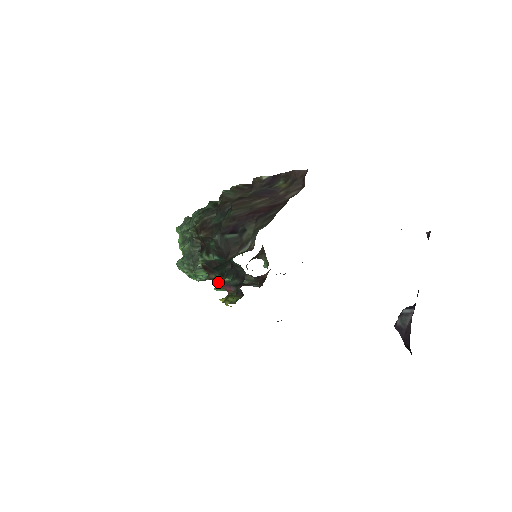
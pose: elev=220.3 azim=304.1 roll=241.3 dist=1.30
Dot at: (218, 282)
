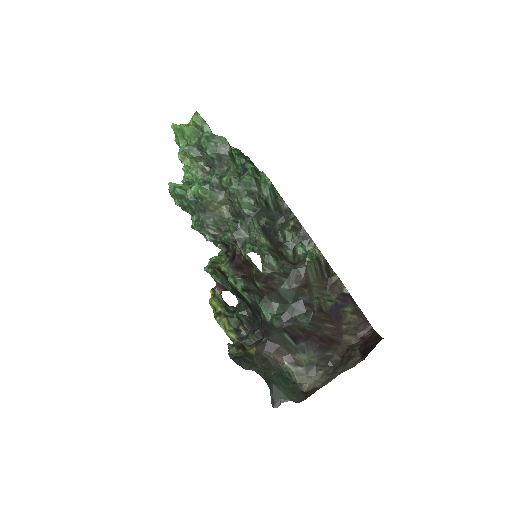
Dot at: (217, 278)
